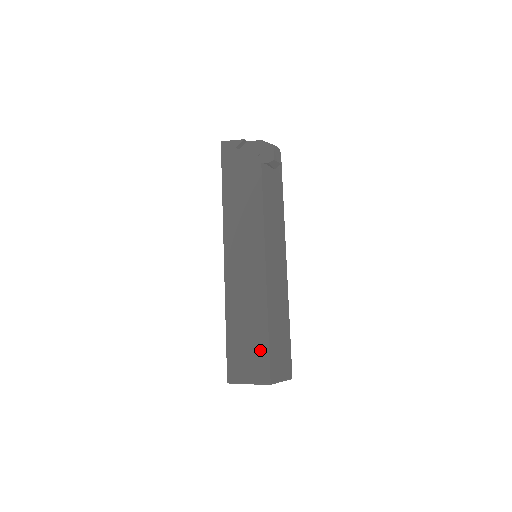
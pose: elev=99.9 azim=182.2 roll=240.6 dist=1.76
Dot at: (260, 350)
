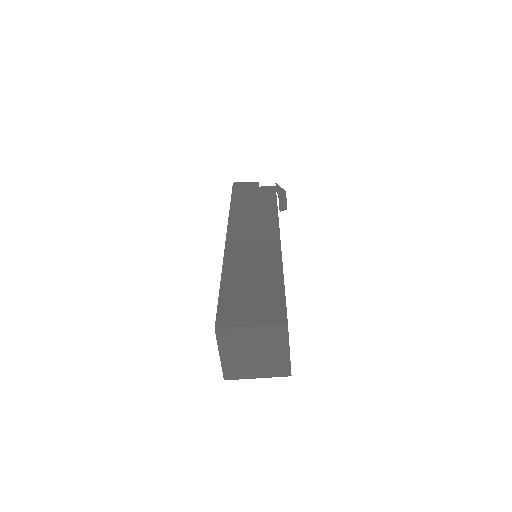
Dot at: (272, 296)
